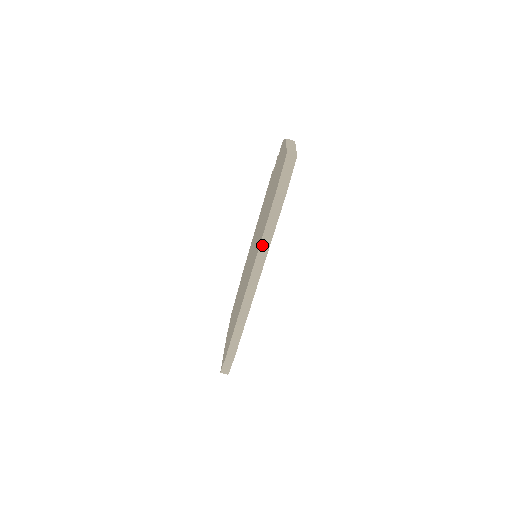
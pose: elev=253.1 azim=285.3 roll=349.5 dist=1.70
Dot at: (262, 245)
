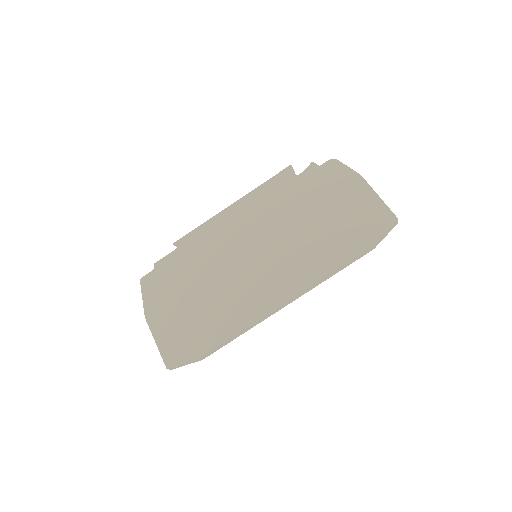
Dot at: (324, 278)
